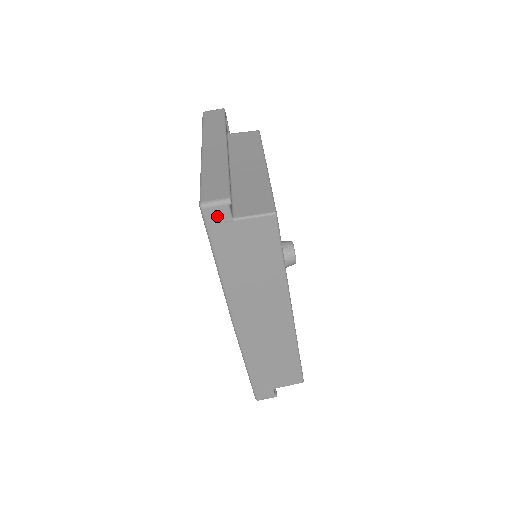
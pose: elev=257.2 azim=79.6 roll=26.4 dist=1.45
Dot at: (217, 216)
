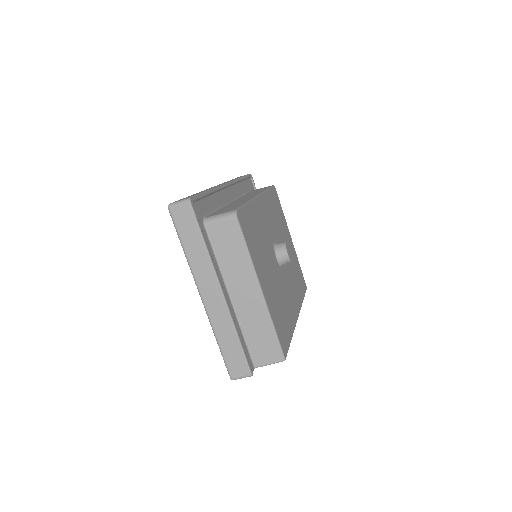
Dot at: occluded
